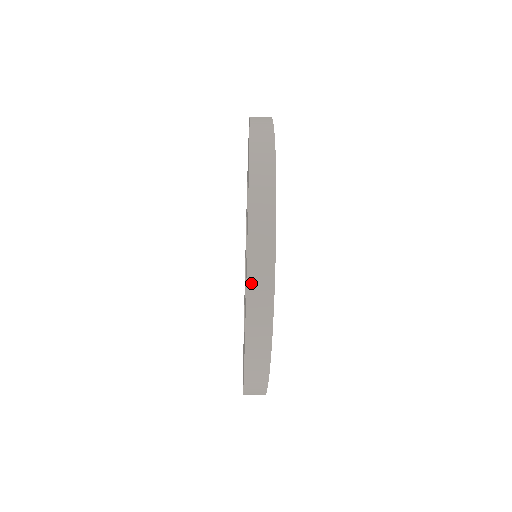
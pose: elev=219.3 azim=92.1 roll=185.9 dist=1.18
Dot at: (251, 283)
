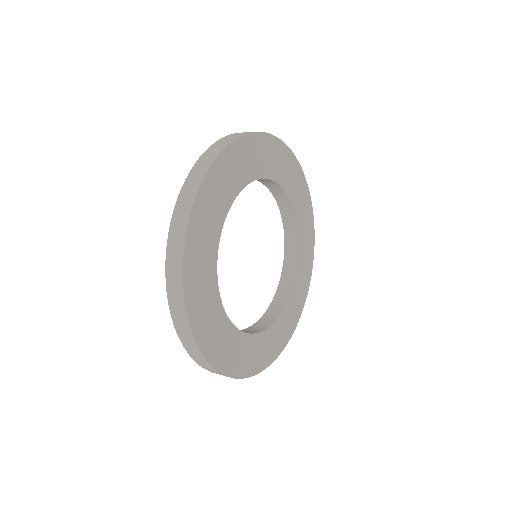
Dot at: (198, 363)
